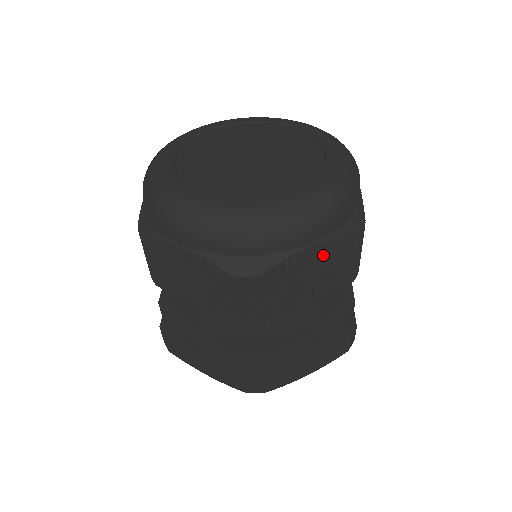
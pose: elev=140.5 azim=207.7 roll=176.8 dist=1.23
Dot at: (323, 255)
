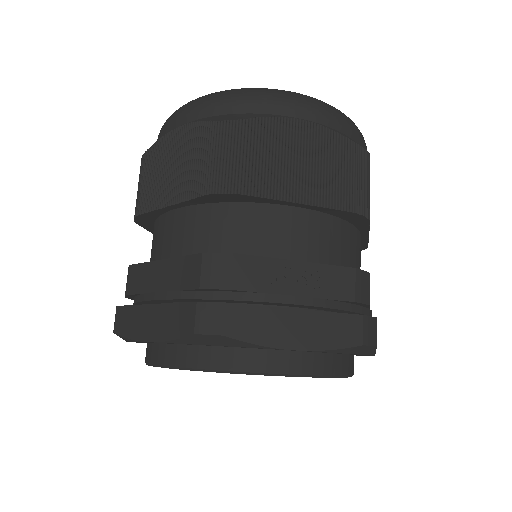
Dot at: occluded
